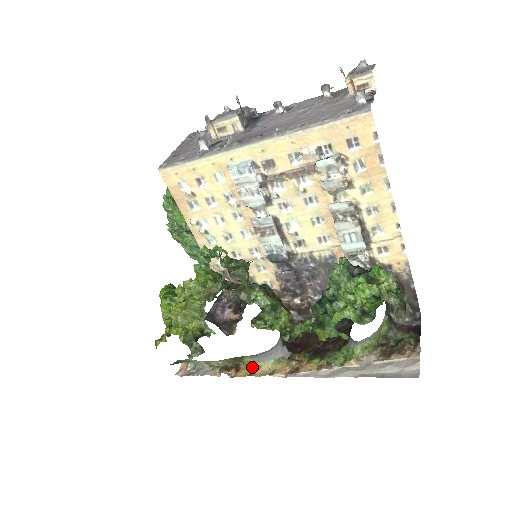
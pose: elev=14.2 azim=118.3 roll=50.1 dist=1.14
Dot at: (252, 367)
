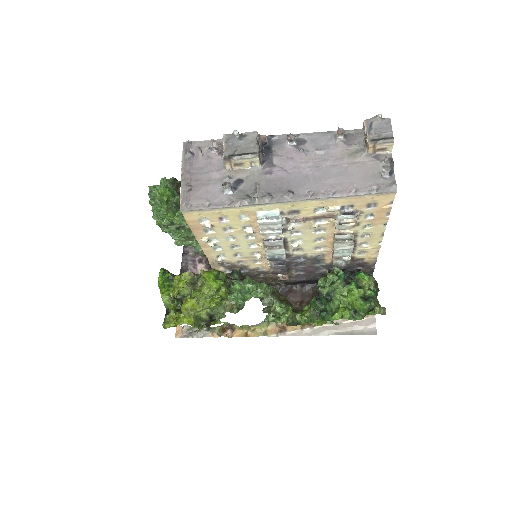
Dot at: (247, 329)
